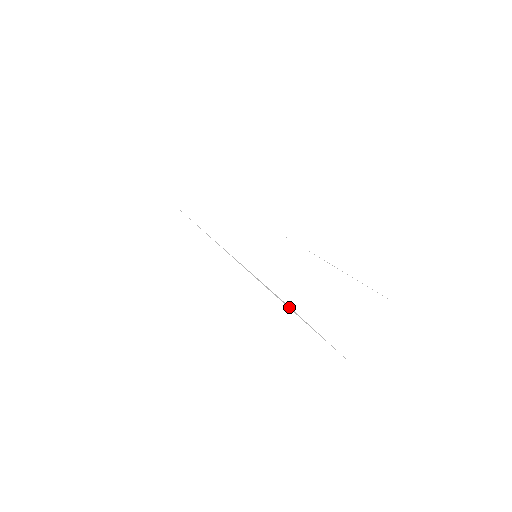
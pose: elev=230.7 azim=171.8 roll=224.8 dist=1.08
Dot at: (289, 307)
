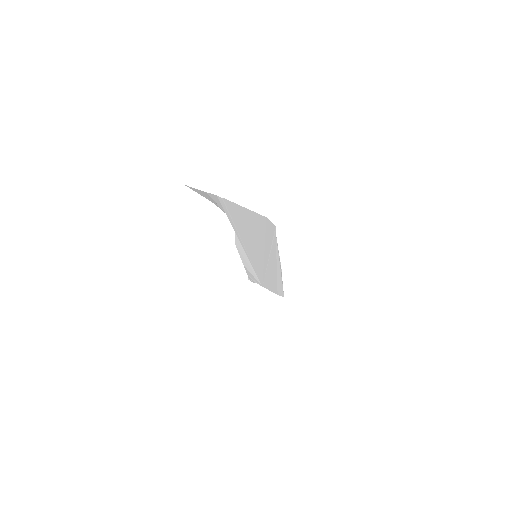
Dot at: occluded
